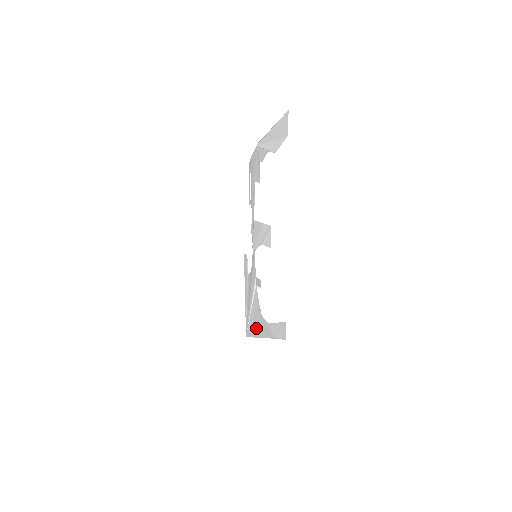
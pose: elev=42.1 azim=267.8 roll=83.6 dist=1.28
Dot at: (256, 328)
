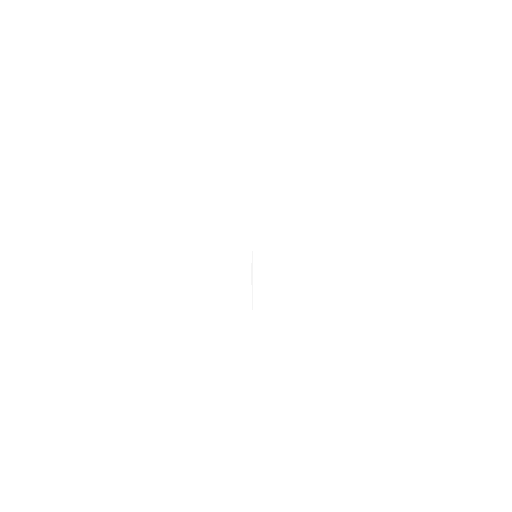
Dot at: occluded
